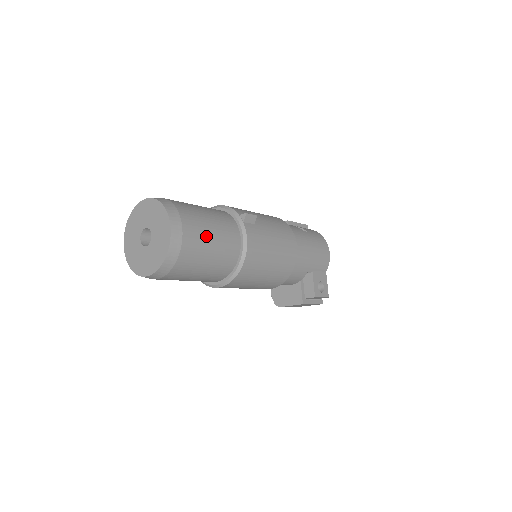
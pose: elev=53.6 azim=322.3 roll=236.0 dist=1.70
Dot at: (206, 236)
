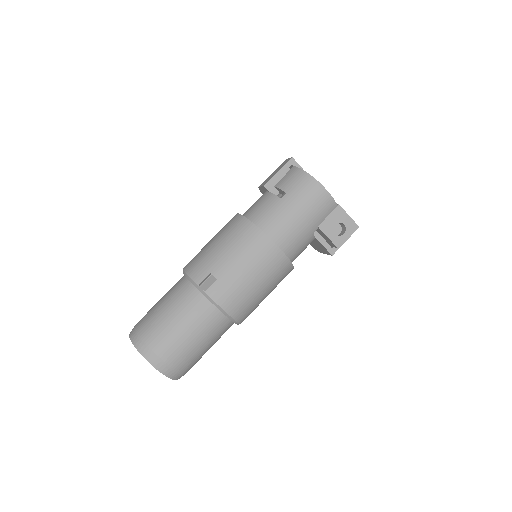
Dot at: (183, 341)
